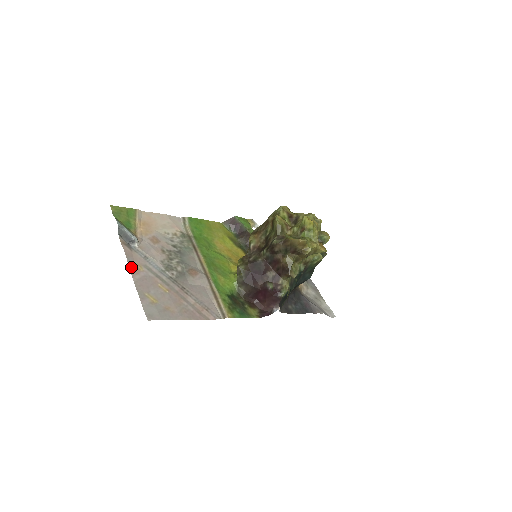
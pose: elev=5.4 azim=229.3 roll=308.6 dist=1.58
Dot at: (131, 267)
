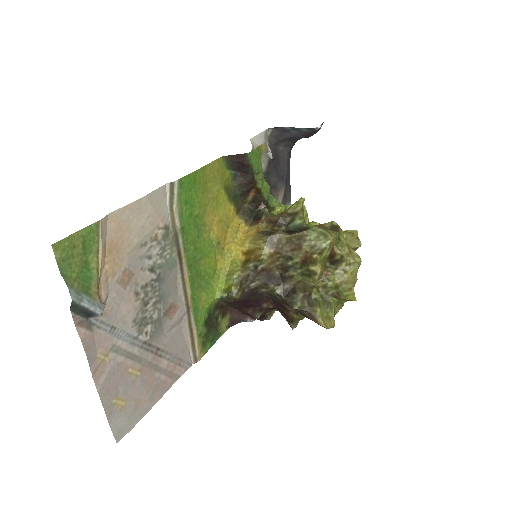
Dot at: (94, 368)
